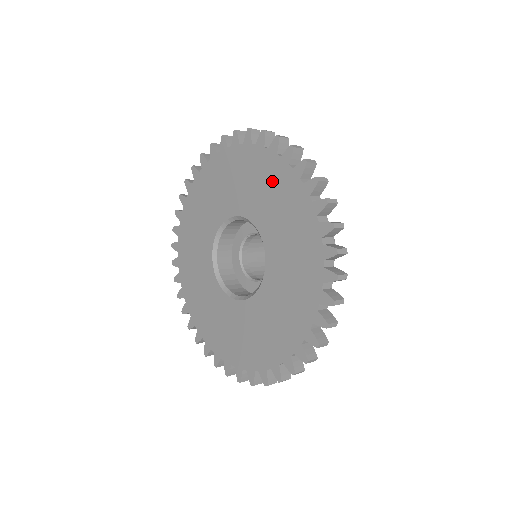
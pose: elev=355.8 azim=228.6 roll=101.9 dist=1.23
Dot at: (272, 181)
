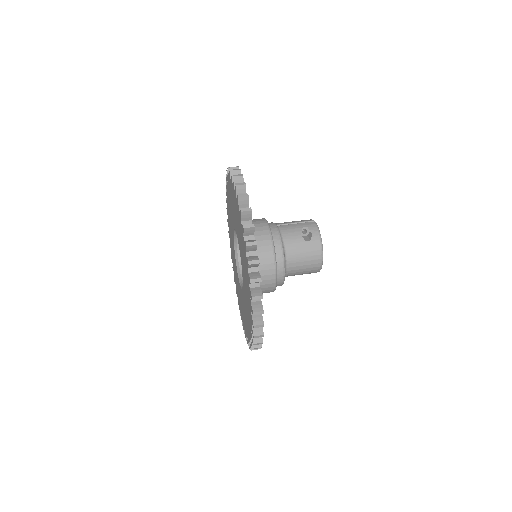
Dot at: (241, 235)
